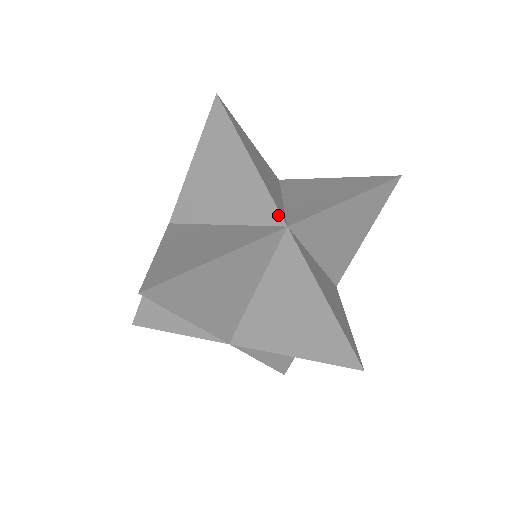
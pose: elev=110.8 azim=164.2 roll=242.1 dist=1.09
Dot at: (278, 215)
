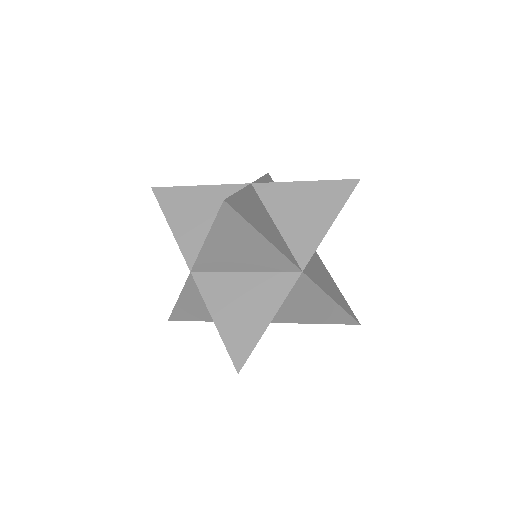
Dot at: occluded
